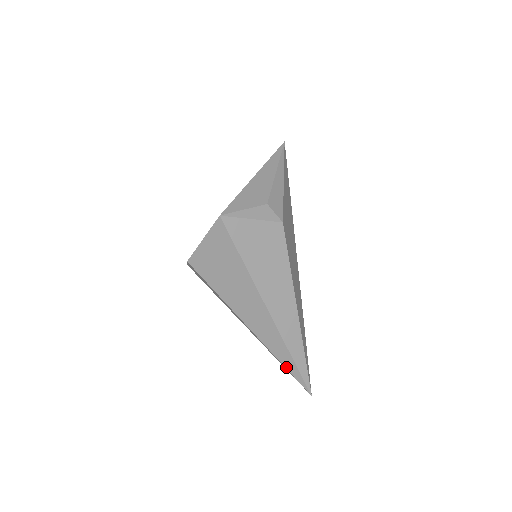
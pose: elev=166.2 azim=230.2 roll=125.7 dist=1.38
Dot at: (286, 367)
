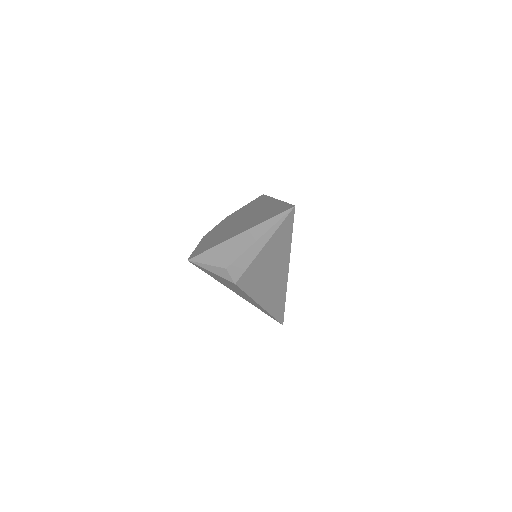
Dot at: occluded
